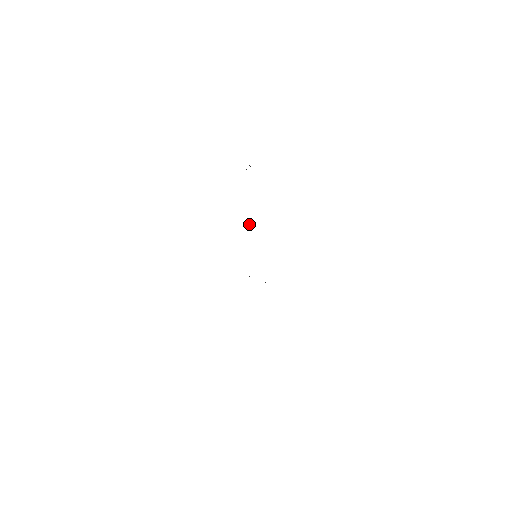
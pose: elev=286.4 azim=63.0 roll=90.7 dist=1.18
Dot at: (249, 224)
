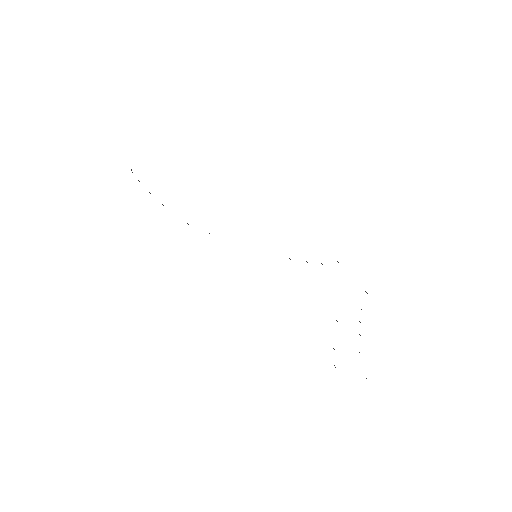
Dot at: occluded
